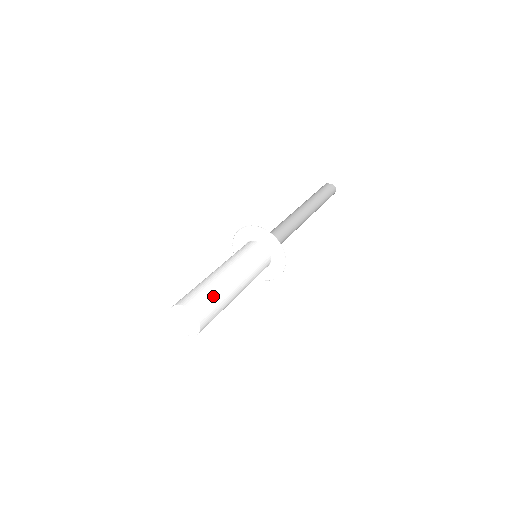
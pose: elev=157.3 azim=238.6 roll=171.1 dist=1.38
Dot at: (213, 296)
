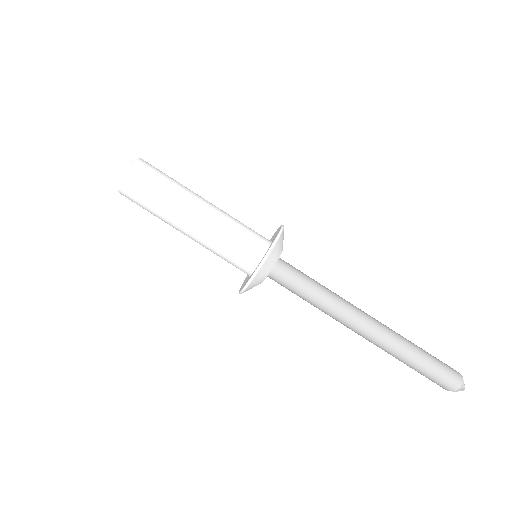
Dot at: (167, 179)
